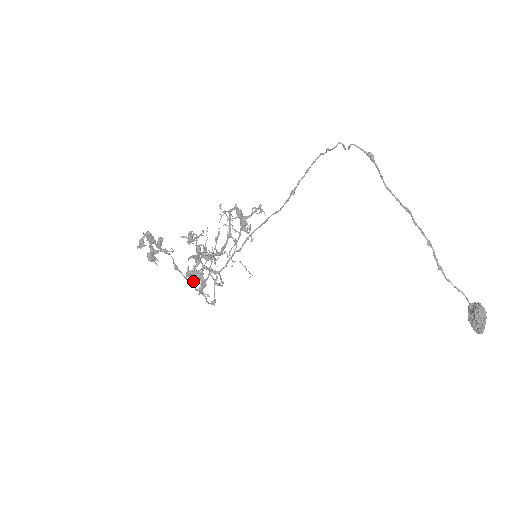
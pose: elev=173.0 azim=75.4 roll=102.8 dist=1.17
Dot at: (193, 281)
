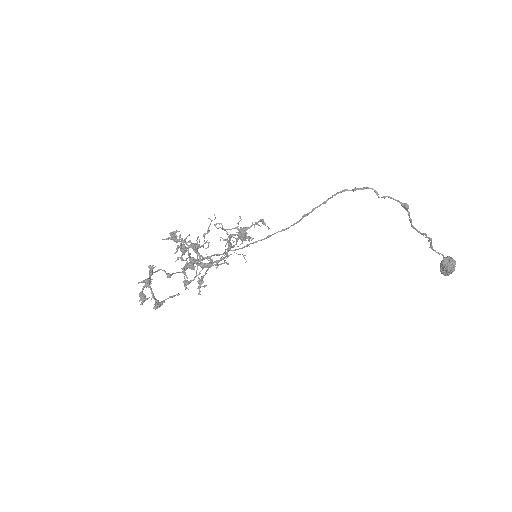
Dot at: (186, 275)
